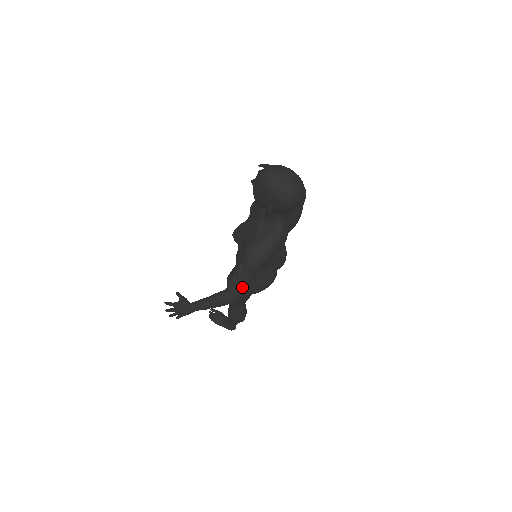
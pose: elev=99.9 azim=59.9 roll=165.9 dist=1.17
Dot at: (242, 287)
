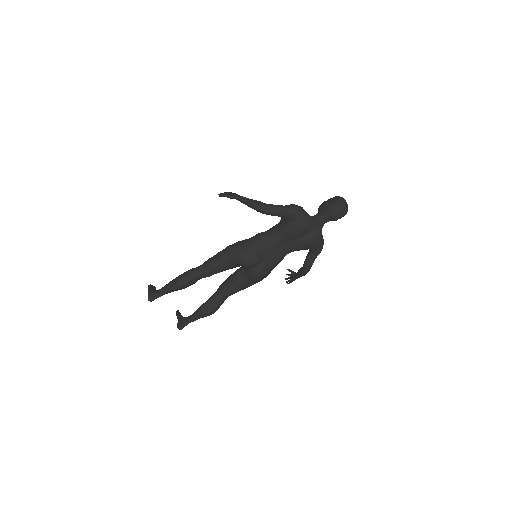
Dot at: (274, 208)
